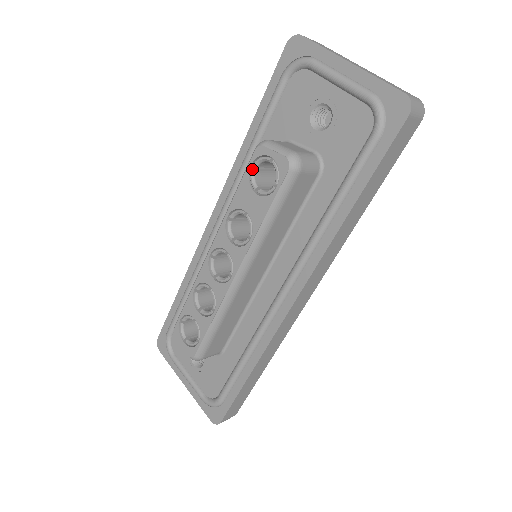
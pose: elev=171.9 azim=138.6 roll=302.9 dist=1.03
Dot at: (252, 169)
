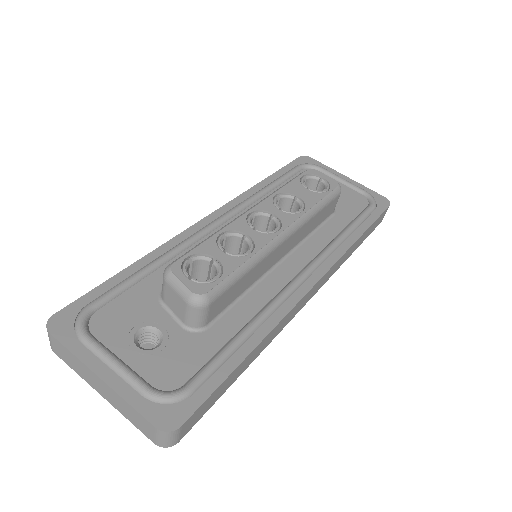
Dot at: (304, 178)
